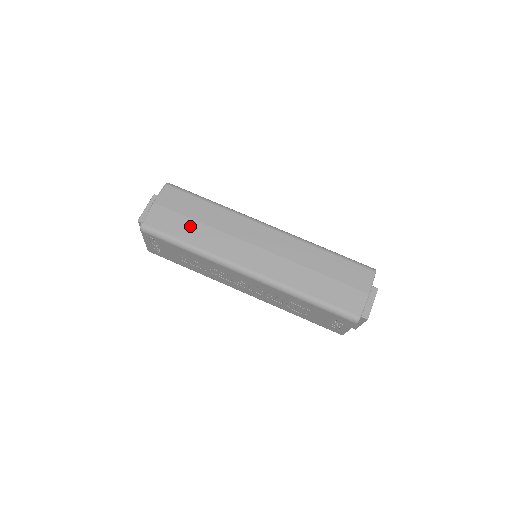
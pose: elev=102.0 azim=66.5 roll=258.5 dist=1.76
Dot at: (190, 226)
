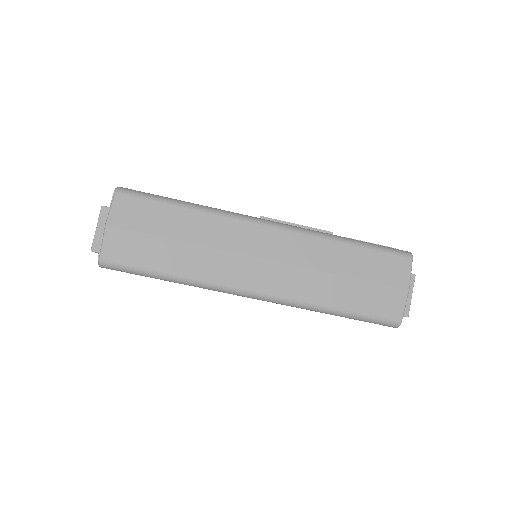
Dot at: (165, 249)
